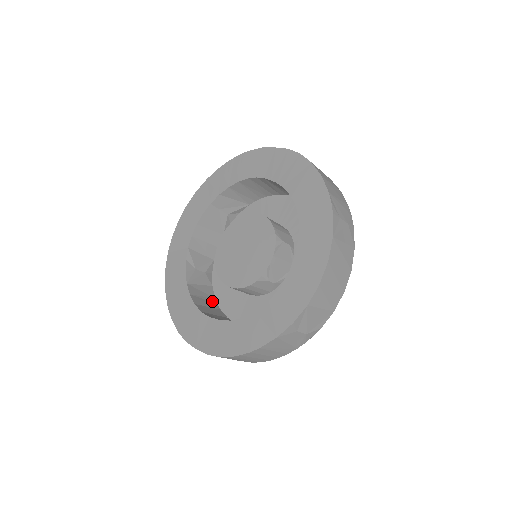
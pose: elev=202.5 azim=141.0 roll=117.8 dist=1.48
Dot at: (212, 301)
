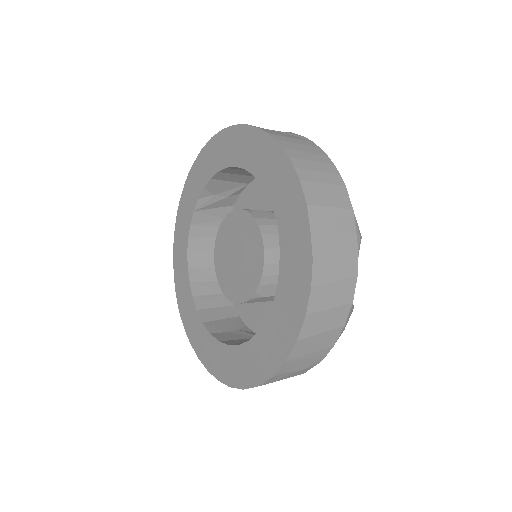
Dot at: occluded
